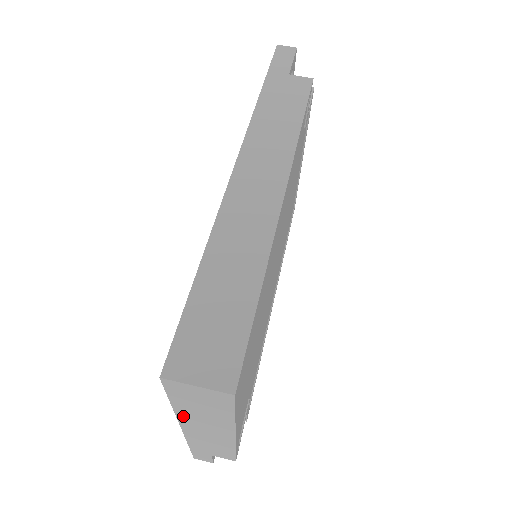
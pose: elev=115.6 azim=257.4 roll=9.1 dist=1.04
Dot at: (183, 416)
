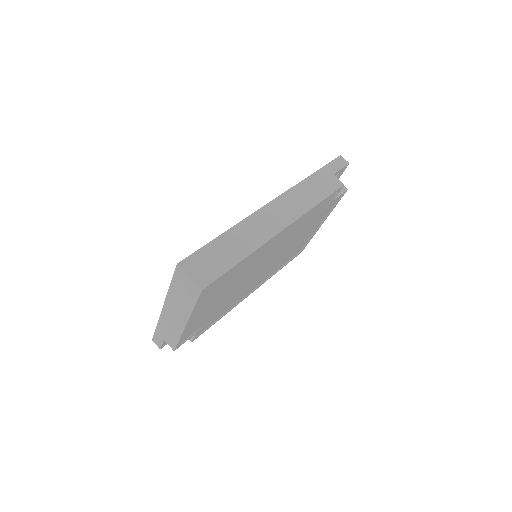
Dot at: (170, 296)
